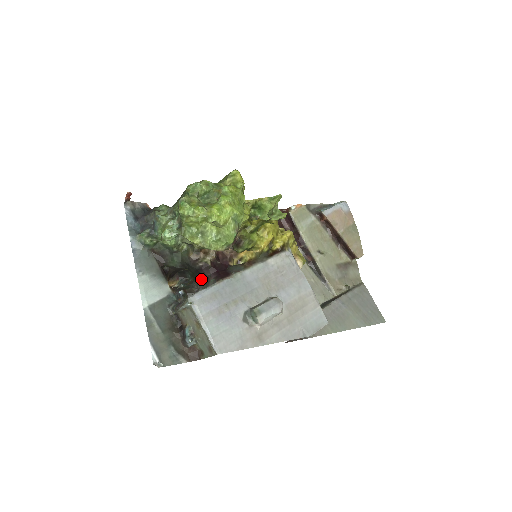
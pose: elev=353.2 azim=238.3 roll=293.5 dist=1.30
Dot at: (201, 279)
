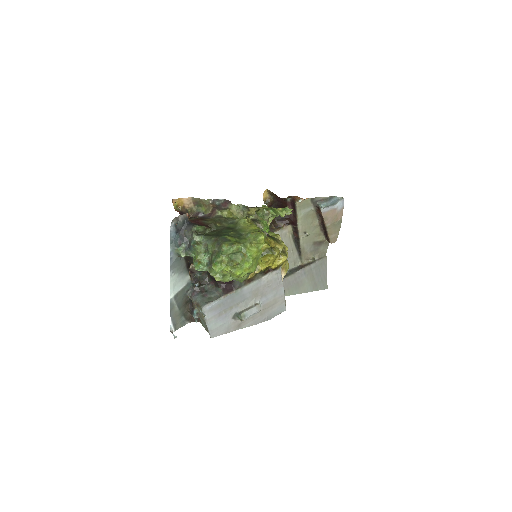
Dot at: (213, 280)
